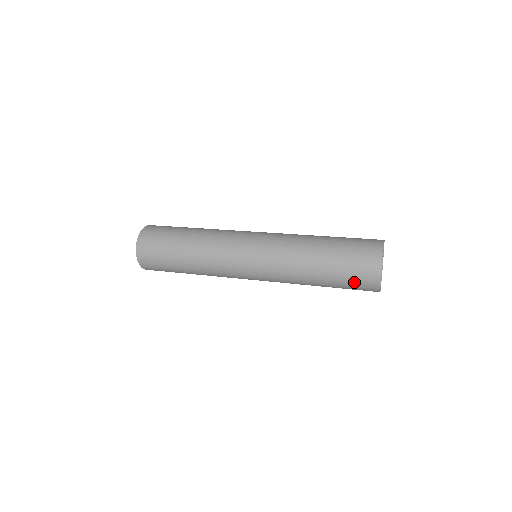
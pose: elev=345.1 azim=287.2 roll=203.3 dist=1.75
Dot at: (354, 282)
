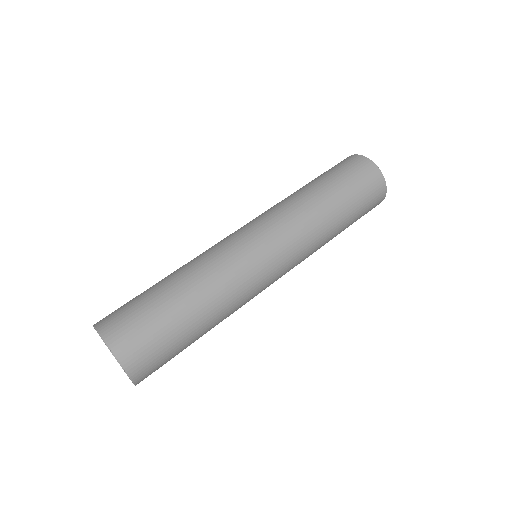
Dot at: (367, 210)
